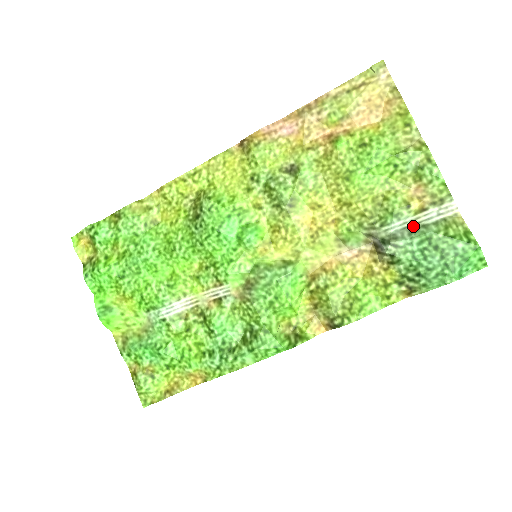
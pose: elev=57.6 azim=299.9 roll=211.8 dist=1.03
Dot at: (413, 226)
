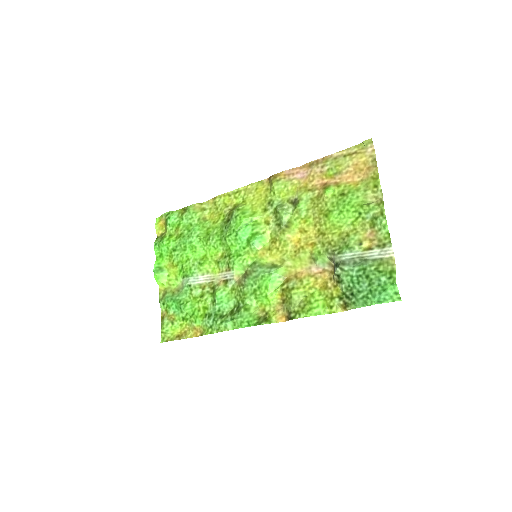
Dot at: (359, 258)
